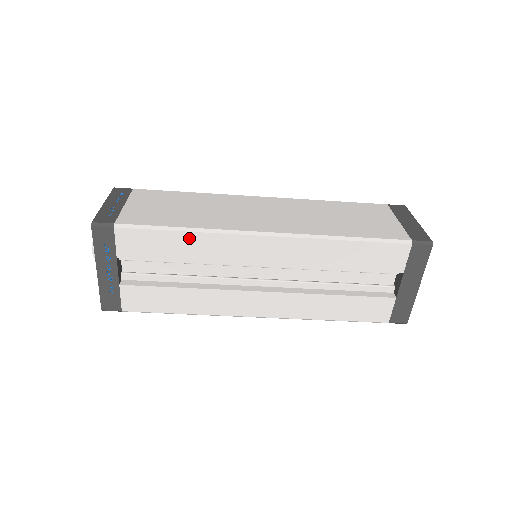
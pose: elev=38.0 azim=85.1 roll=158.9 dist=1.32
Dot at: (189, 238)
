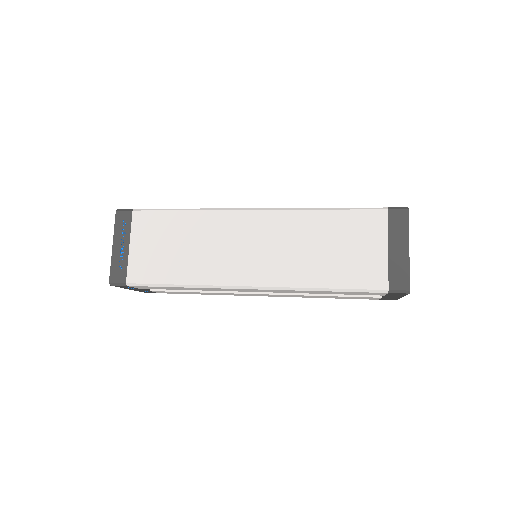
Dot at: (188, 288)
